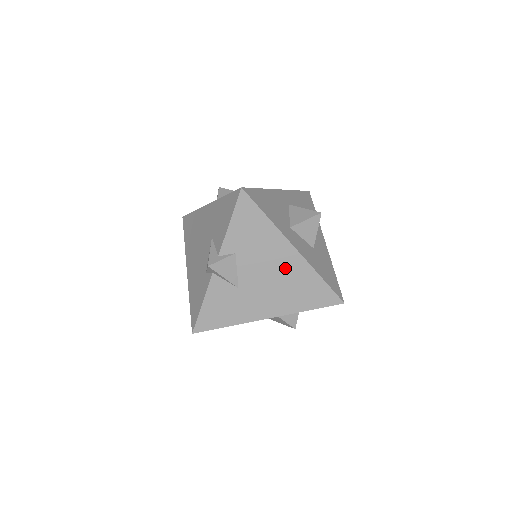
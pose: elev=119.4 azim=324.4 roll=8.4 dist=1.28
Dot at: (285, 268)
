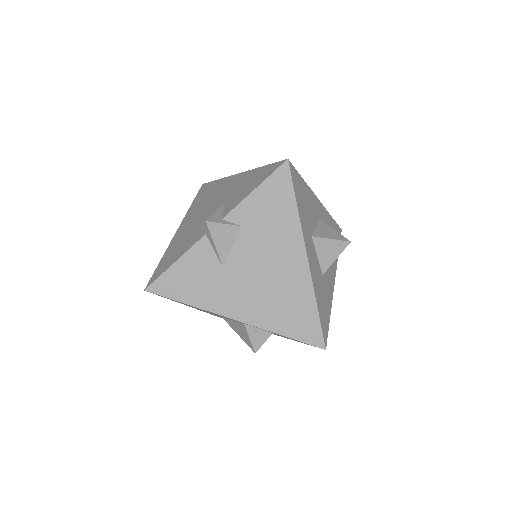
Dot at: (284, 273)
